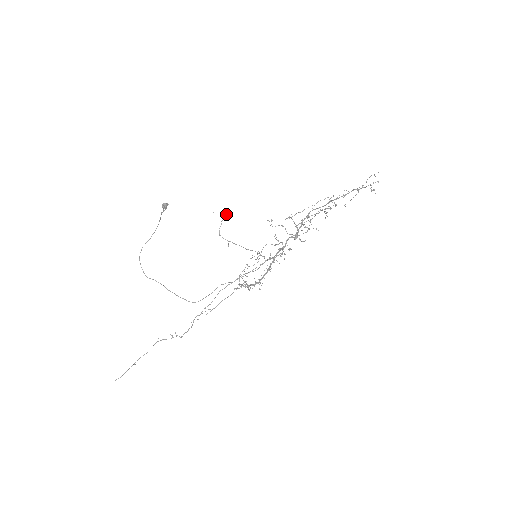
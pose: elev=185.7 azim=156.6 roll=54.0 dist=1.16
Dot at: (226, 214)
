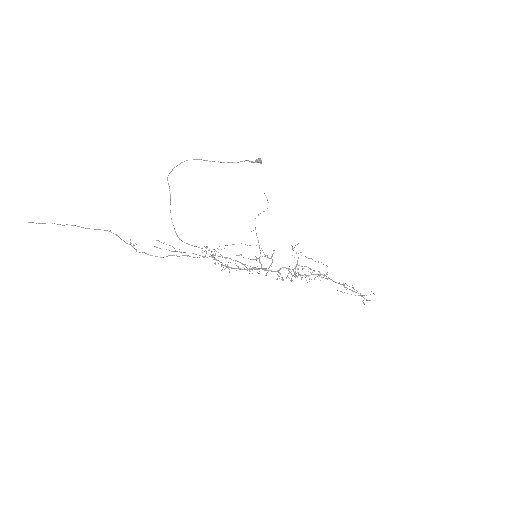
Dot at: occluded
